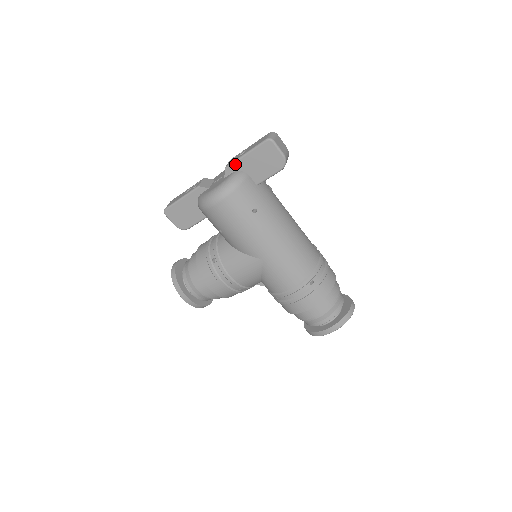
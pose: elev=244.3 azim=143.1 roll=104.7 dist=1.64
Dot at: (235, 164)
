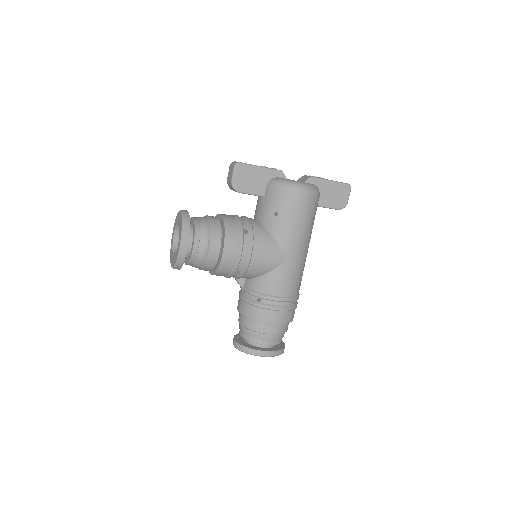
Dot at: (319, 180)
